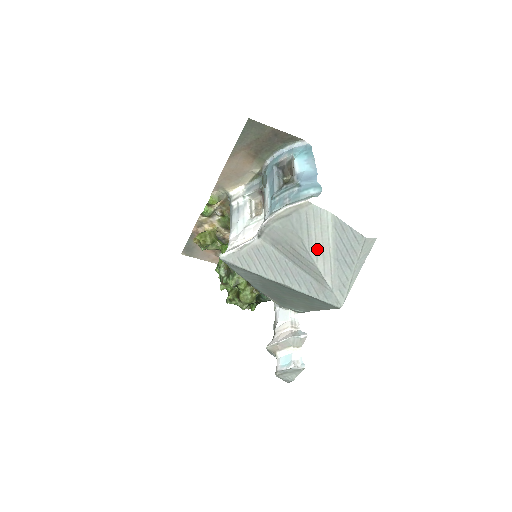
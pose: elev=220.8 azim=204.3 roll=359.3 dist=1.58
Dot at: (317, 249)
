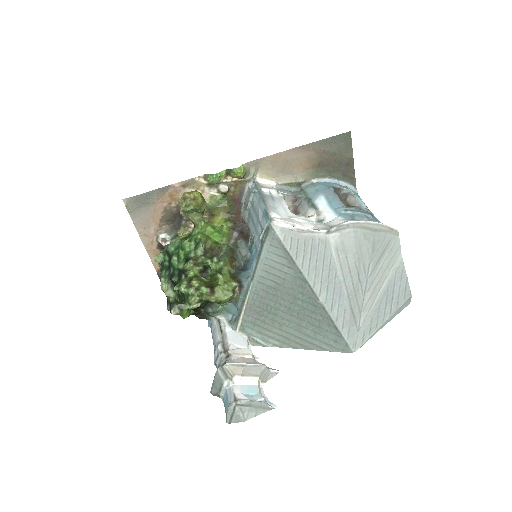
Dot at: (375, 280)
